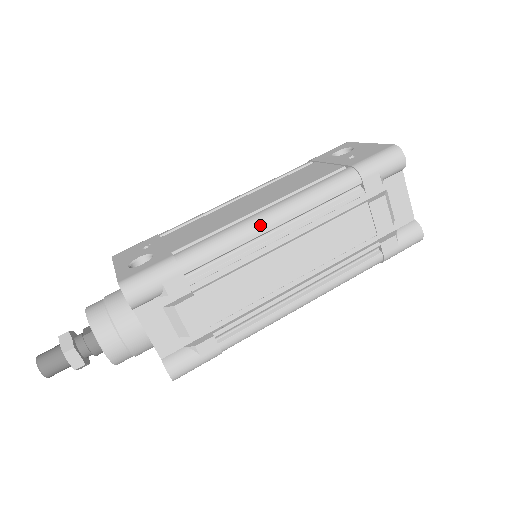
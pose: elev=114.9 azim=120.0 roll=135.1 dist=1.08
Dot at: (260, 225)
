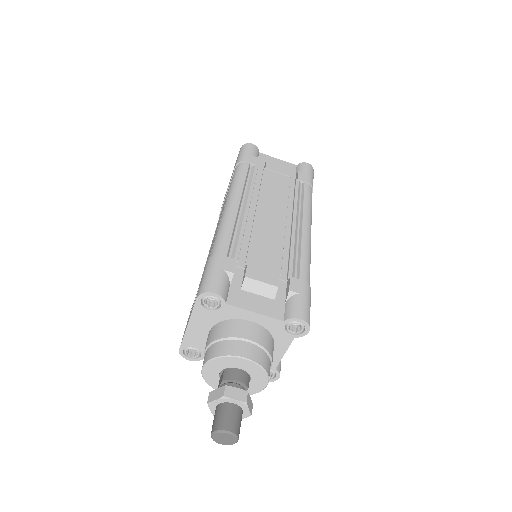
Dot at: (230, 209)
